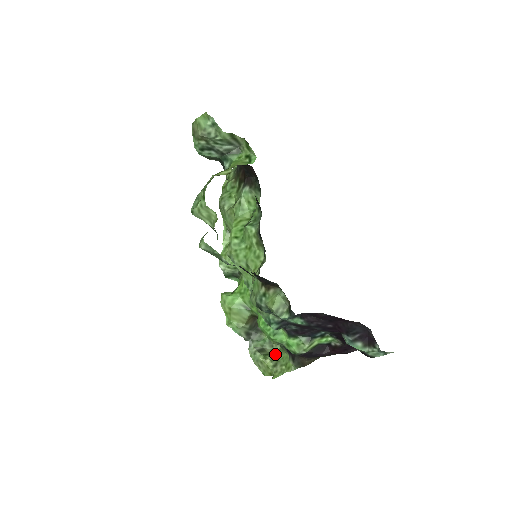
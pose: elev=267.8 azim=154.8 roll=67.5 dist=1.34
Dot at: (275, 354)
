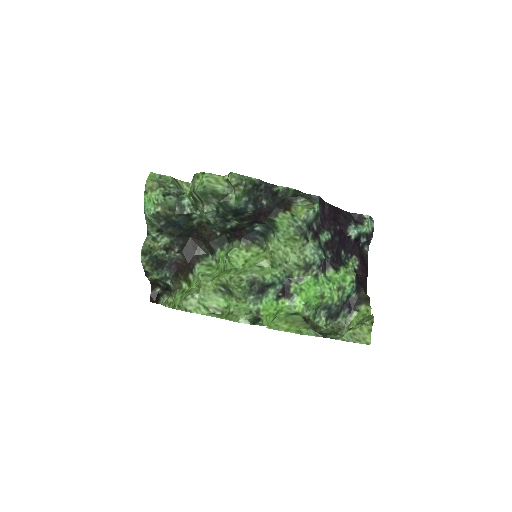
Dot at: occluded
